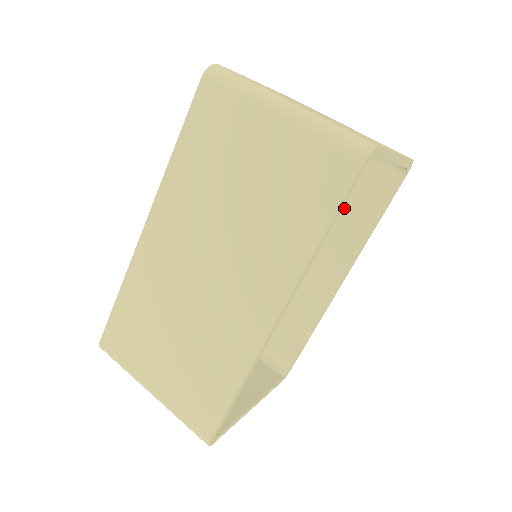
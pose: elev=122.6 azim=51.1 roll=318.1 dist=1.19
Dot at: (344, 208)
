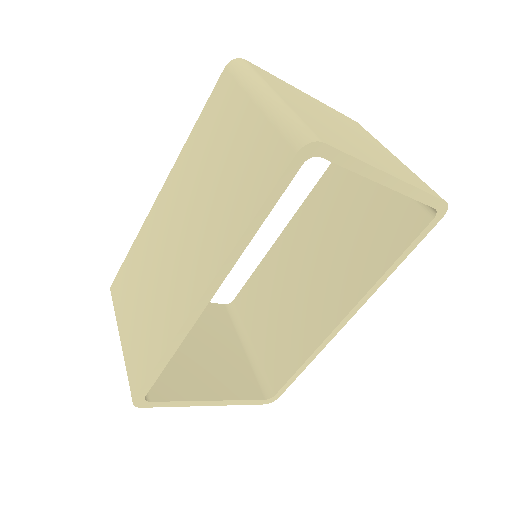
Dot at: (369, 241)
